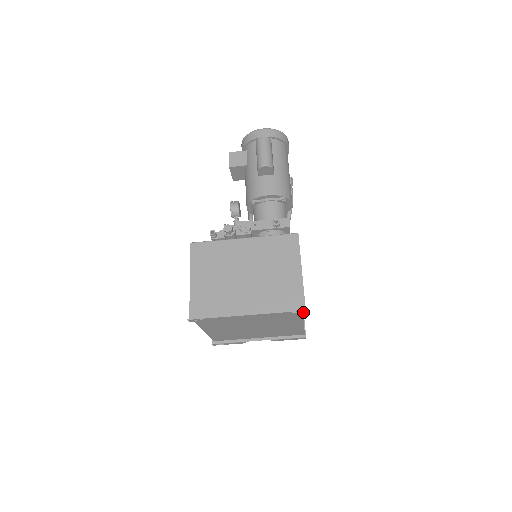
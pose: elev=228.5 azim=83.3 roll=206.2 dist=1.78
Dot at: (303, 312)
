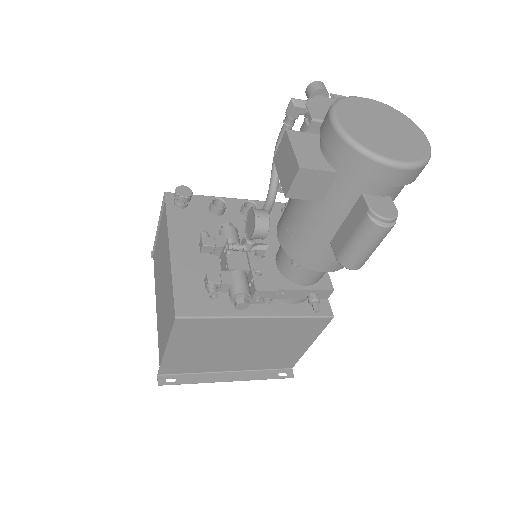
Dot at: (290, 372)
